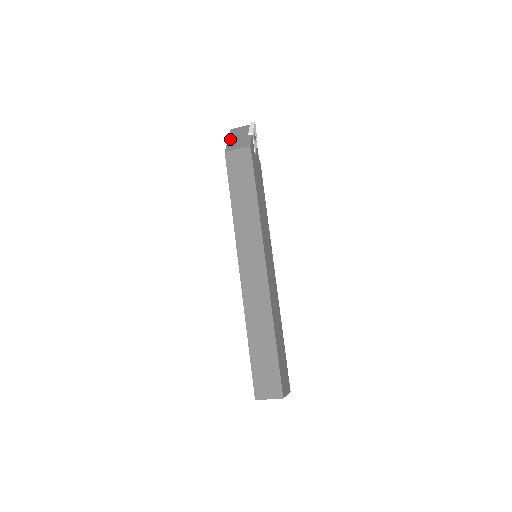
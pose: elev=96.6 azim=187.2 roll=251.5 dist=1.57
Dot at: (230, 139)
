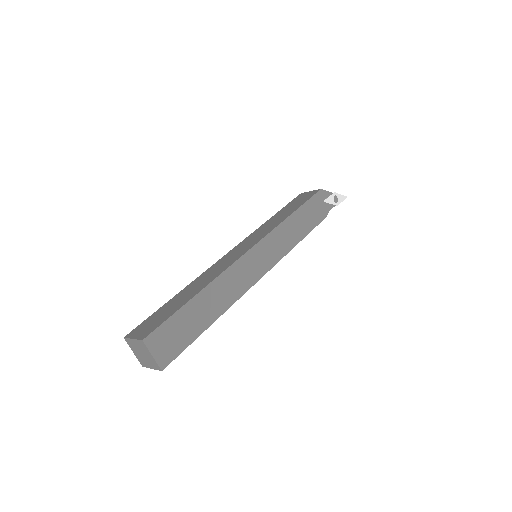
Dot at: occluded
